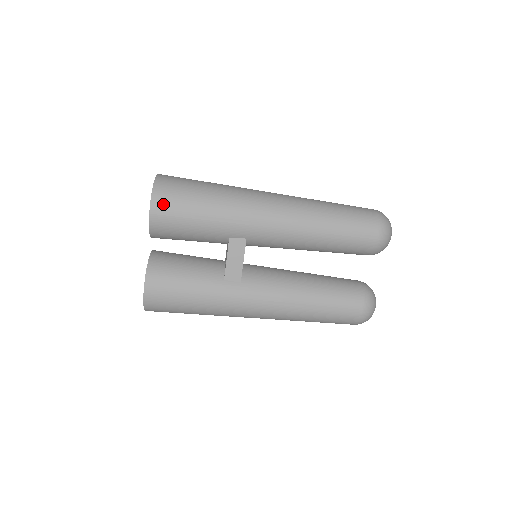
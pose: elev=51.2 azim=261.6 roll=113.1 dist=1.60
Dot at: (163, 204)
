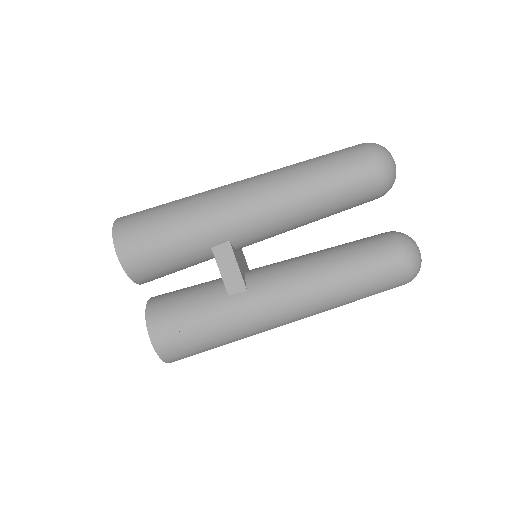
Dot at: (127, 244)
